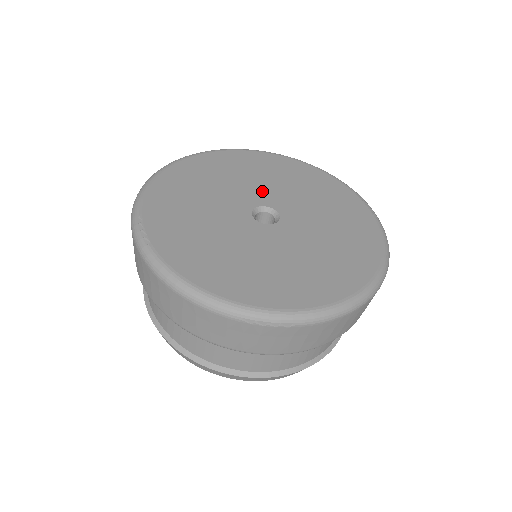
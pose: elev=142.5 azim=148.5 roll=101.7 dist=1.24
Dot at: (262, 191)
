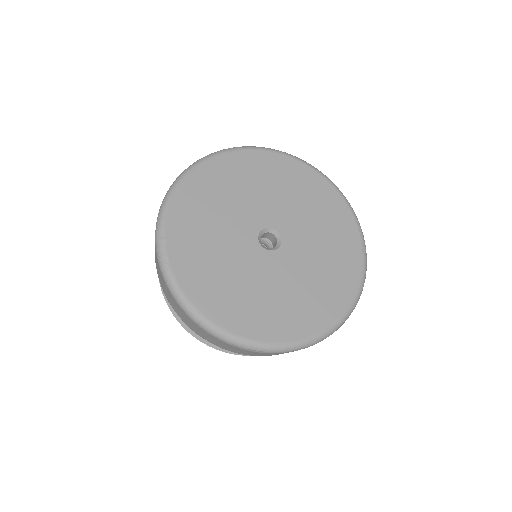
Dot at: (273, 209)
